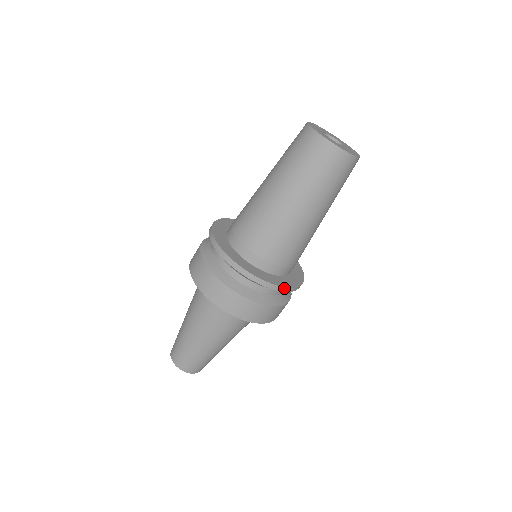
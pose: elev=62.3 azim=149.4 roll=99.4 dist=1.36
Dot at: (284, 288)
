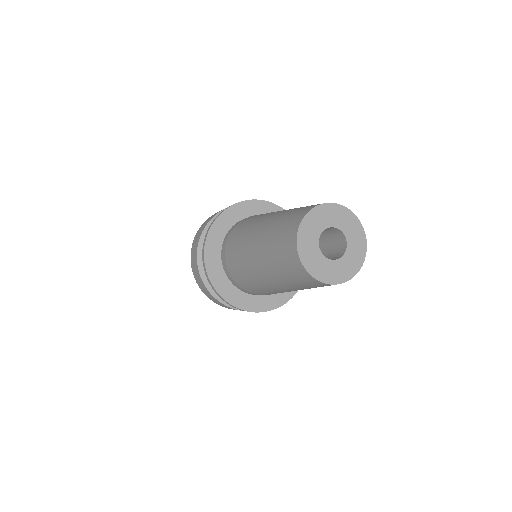
Dot at: (296, 292)
